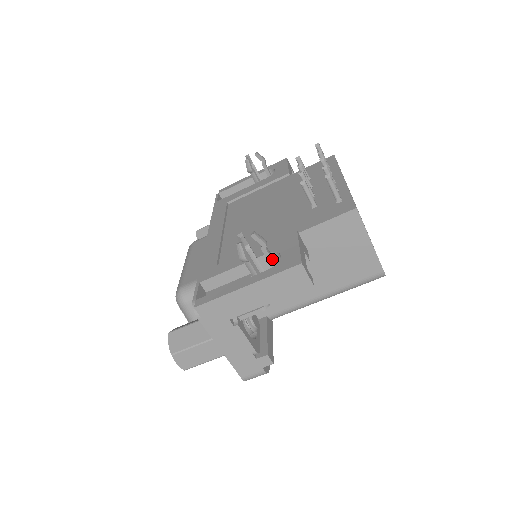
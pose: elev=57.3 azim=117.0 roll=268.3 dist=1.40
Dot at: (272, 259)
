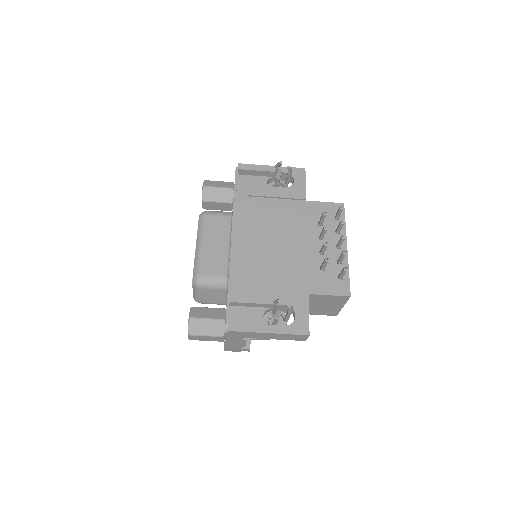
Dot at: (289, 317)
